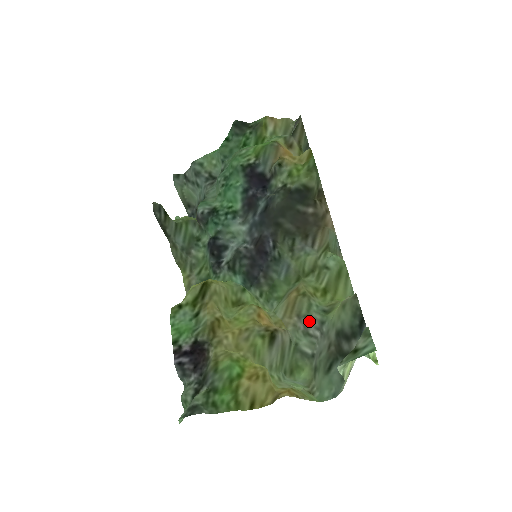
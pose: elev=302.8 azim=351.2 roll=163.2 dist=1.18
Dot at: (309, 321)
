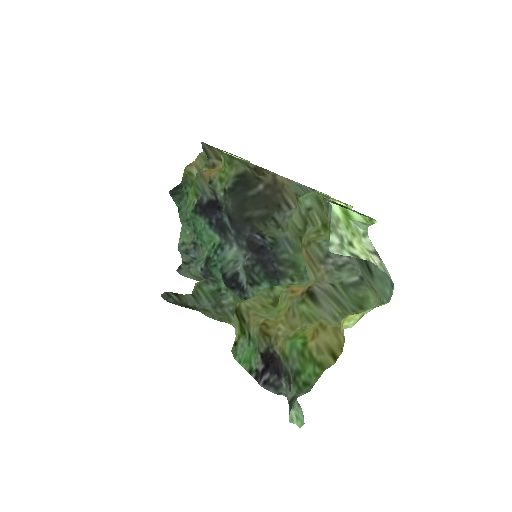
Dot at: (330, 257)
